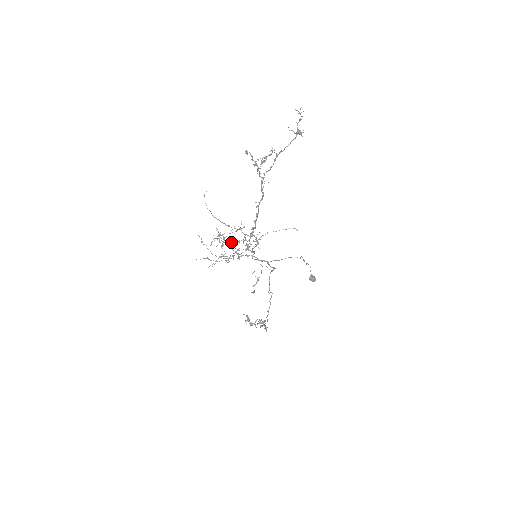
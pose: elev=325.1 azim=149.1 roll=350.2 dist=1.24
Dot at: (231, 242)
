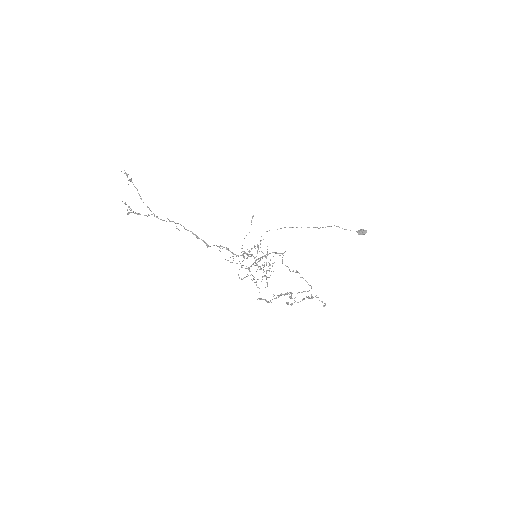
Dot at: (266, 262)
